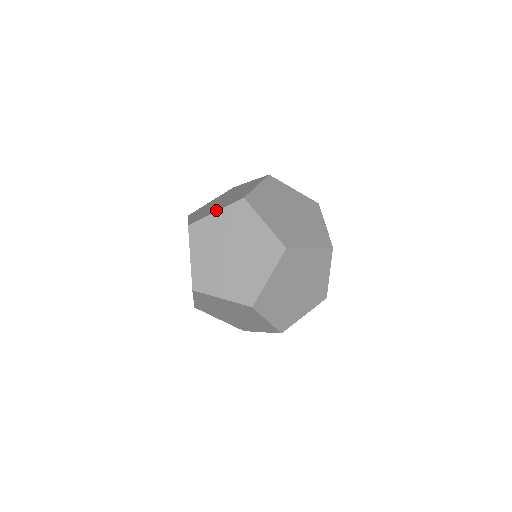
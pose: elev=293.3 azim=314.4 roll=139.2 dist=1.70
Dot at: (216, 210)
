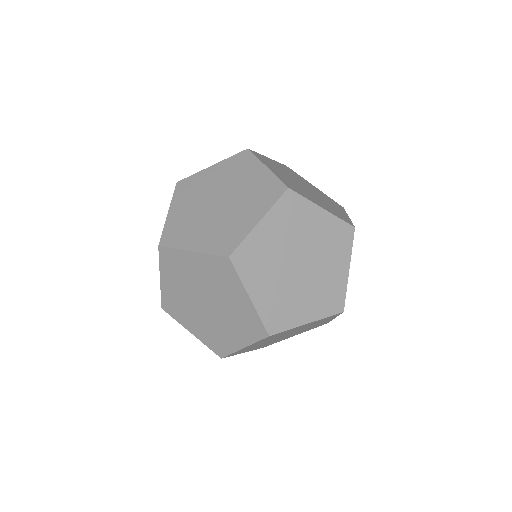
Dot at: (321, 205)
